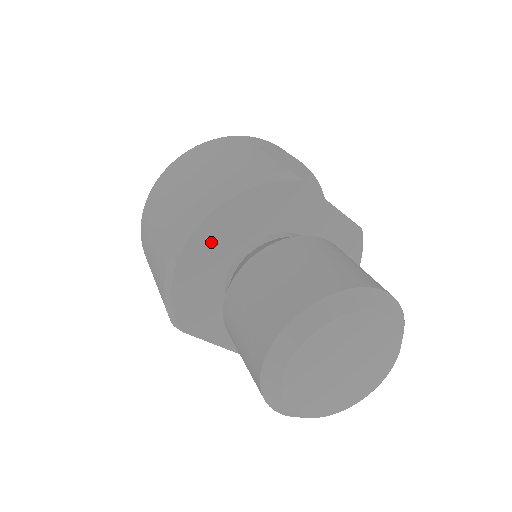
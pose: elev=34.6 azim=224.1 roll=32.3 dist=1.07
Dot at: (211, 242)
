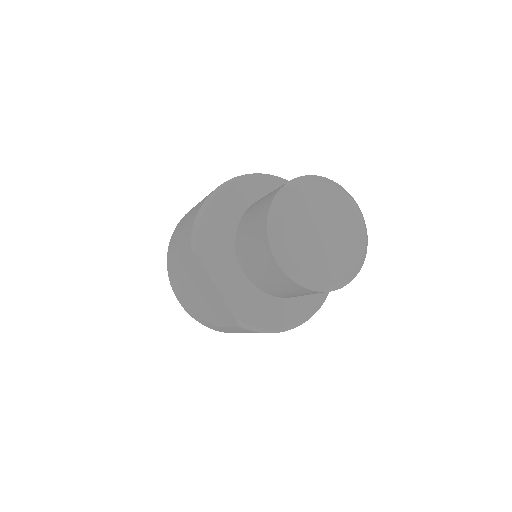
Dot at: (239, 196)
